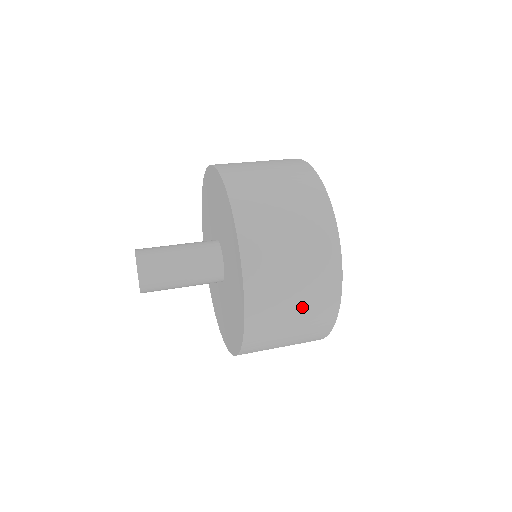
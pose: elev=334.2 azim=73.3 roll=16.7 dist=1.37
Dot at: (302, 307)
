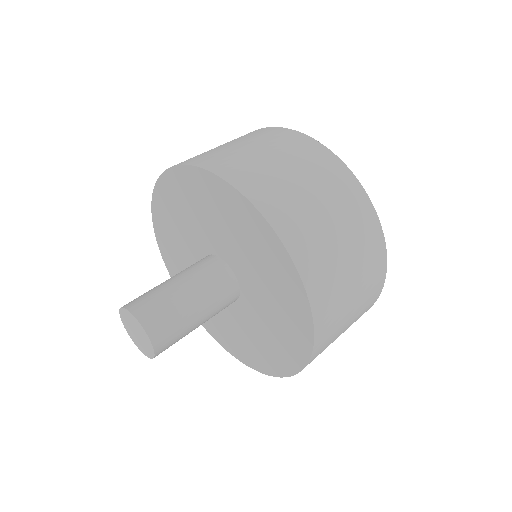
Dot at: (353, 318)
